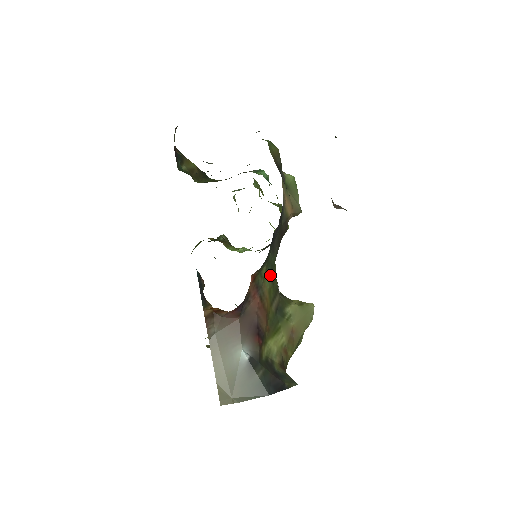
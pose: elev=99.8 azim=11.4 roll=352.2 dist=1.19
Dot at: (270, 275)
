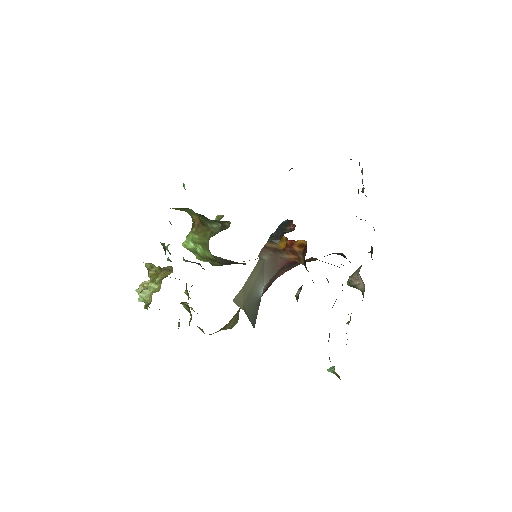
Dot at: occluded
